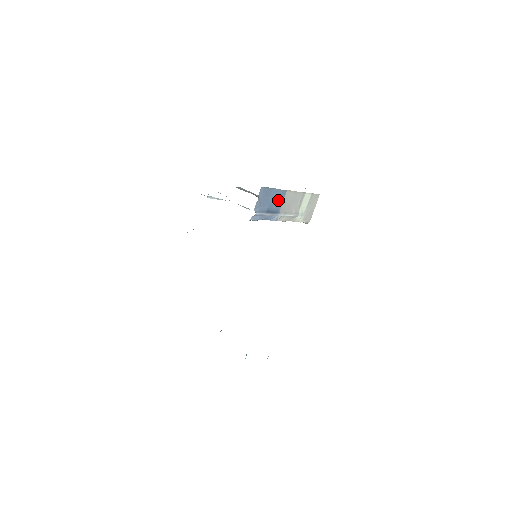
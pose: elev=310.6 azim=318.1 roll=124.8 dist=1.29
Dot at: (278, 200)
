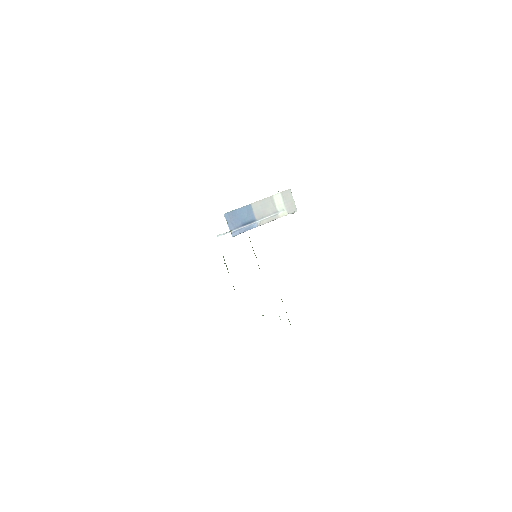
Dot at: (248, 213)
